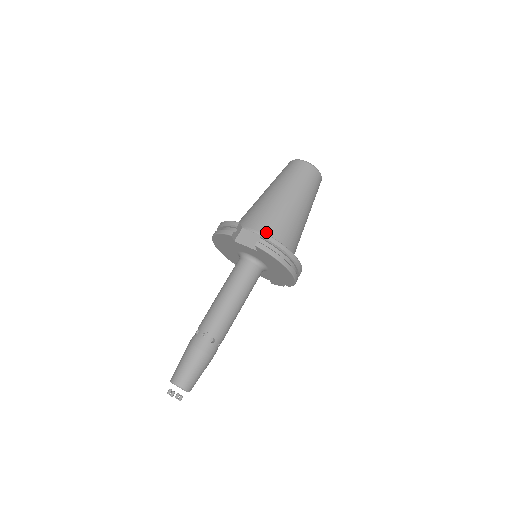
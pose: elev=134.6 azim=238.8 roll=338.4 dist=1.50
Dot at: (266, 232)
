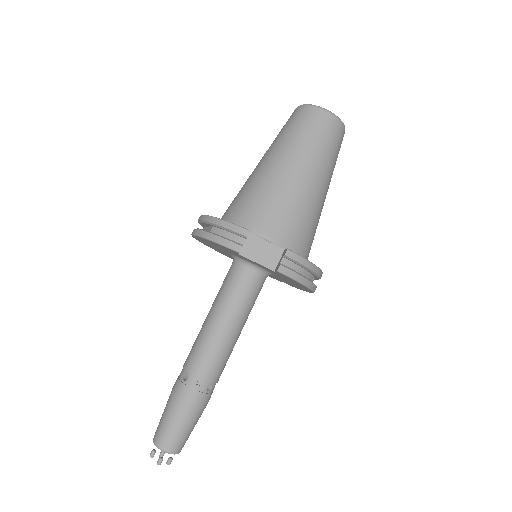
Dot at: (284, 239)
